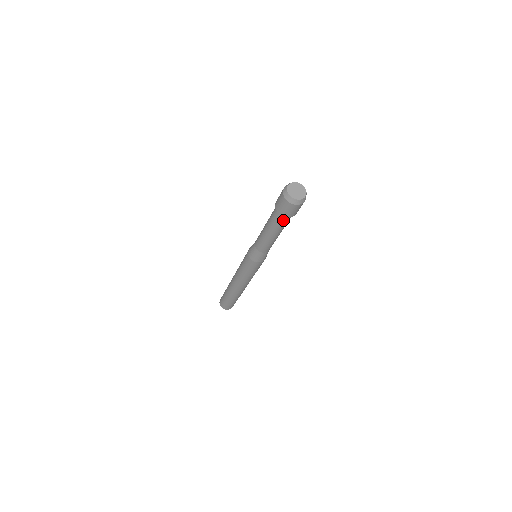
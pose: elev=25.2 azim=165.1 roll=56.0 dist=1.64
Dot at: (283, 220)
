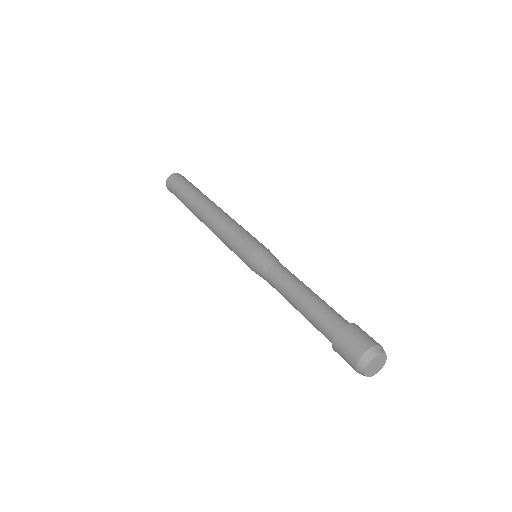
Dot at: (326, 337)
